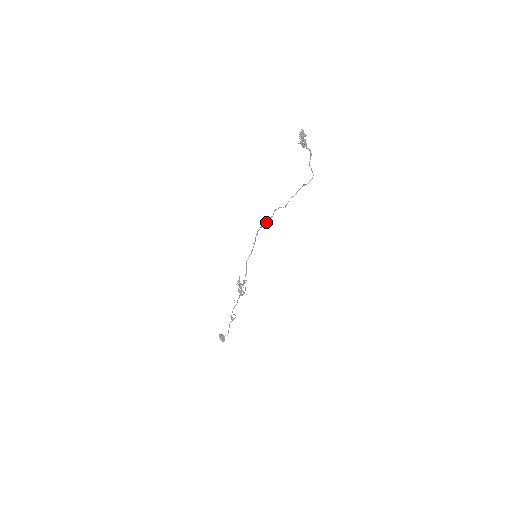
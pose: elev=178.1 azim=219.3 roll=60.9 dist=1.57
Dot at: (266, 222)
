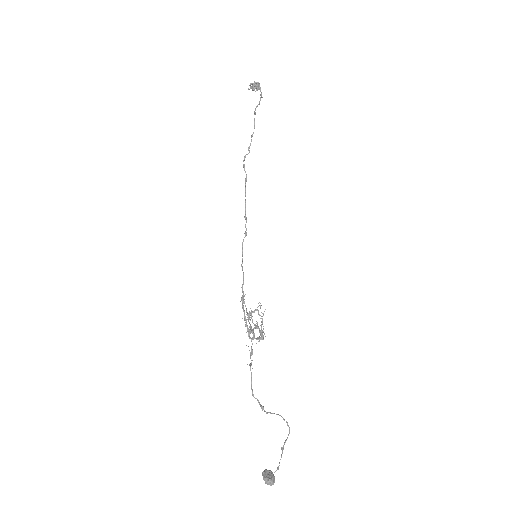
Dot at: (245, 192)
